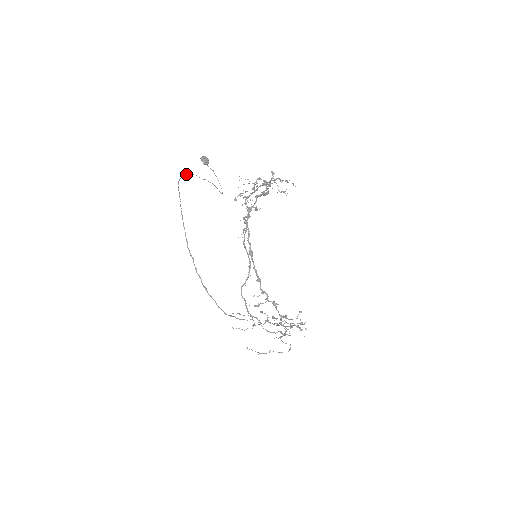
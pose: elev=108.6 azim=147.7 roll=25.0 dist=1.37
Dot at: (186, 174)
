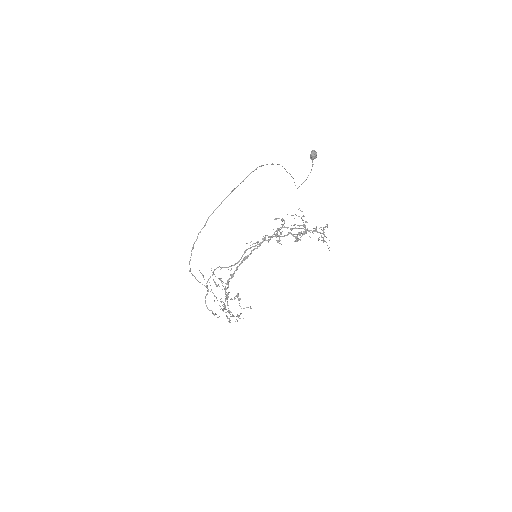
Dot at: occluded
